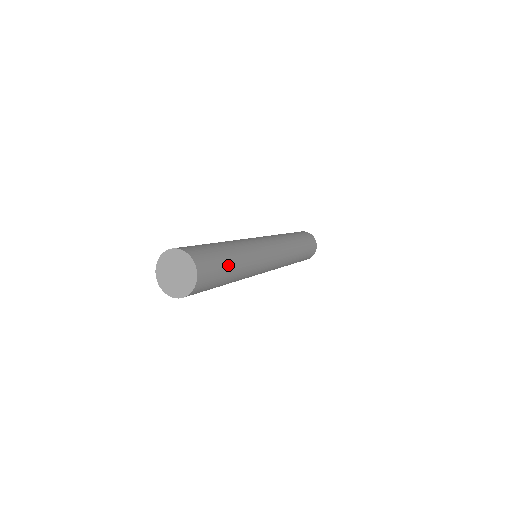
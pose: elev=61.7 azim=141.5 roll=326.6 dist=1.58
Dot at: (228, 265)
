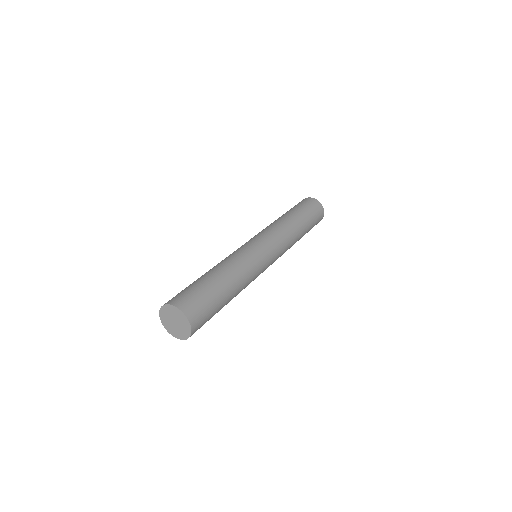
Dot at: (218, 292)
